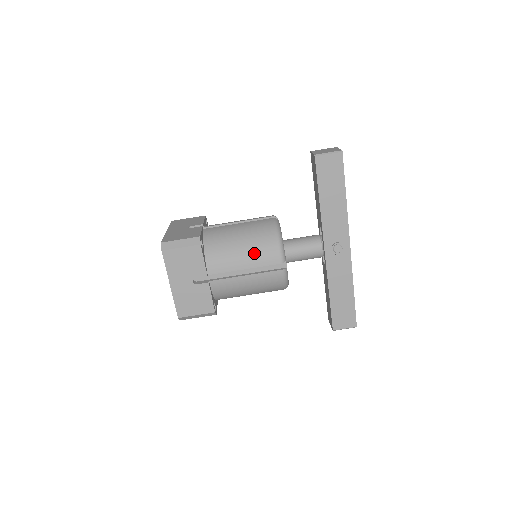
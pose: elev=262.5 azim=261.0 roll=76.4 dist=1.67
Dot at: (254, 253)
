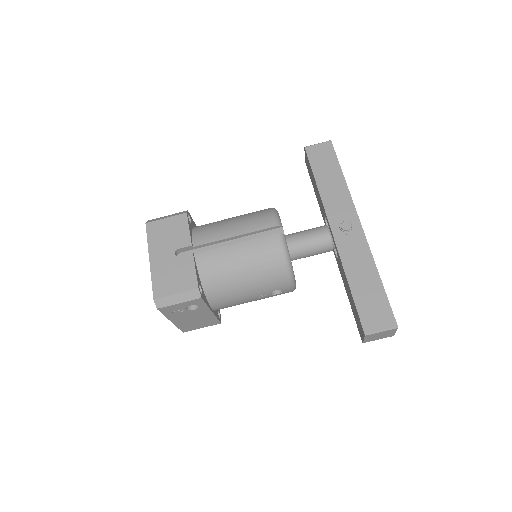
Dot at: (245, 222)
